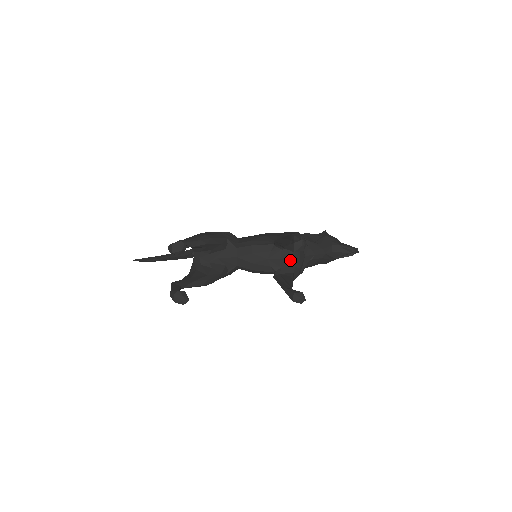
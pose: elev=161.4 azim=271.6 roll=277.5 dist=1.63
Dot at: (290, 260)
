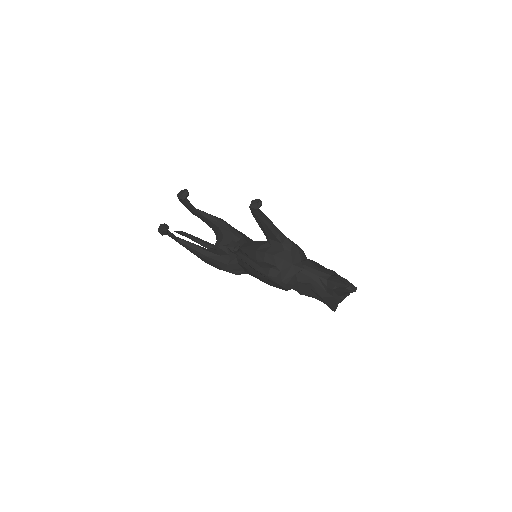
Dot at: (274, 257)
